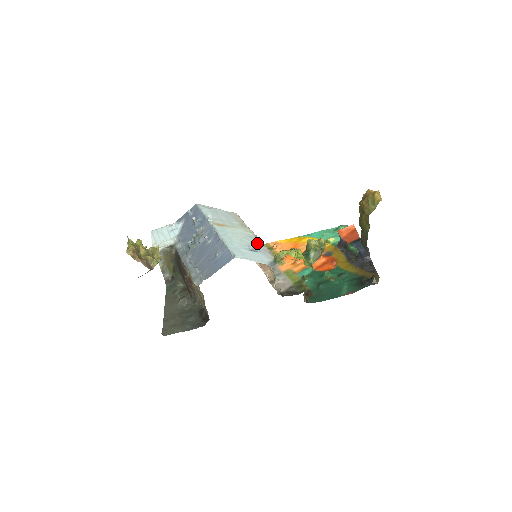
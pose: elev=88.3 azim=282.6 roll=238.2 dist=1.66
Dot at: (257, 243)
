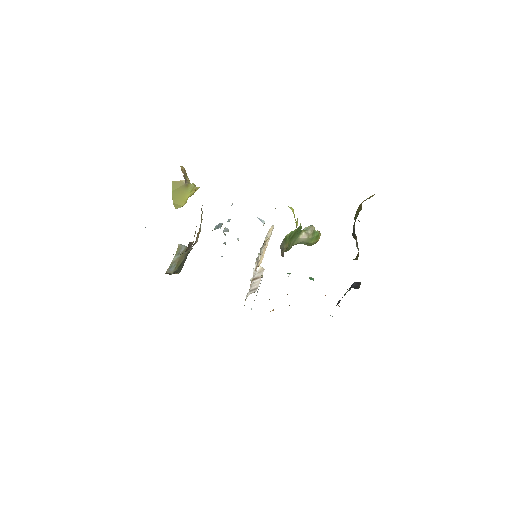
Dot at: occluded
